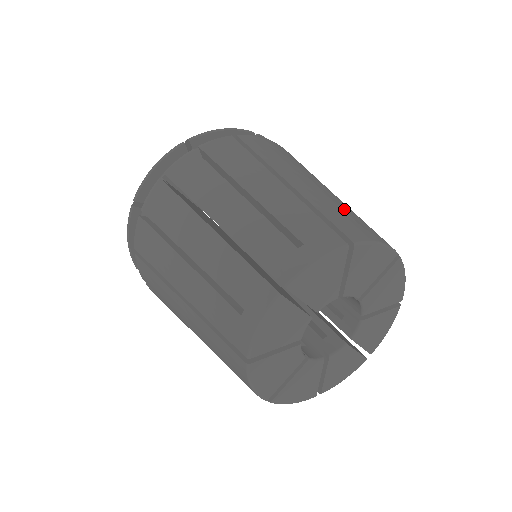
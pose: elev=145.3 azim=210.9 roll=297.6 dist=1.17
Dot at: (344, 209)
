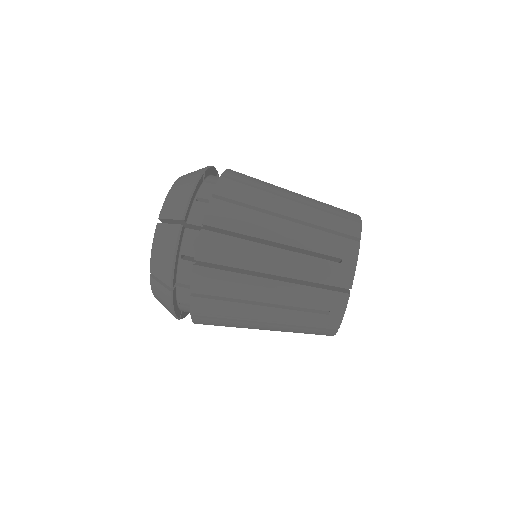
Dot at: occluded
